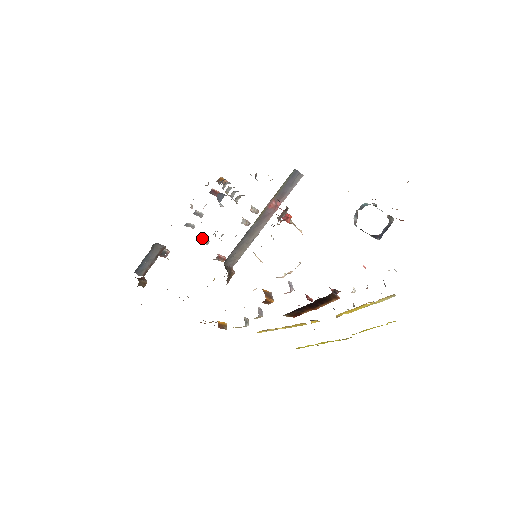
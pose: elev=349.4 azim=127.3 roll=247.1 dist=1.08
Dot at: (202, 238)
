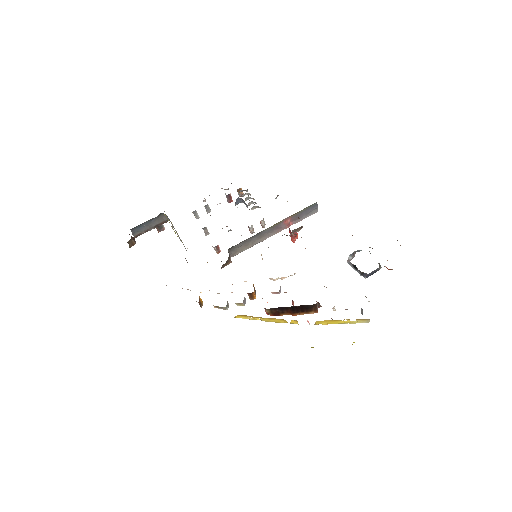
Dot at: (206, 227)
